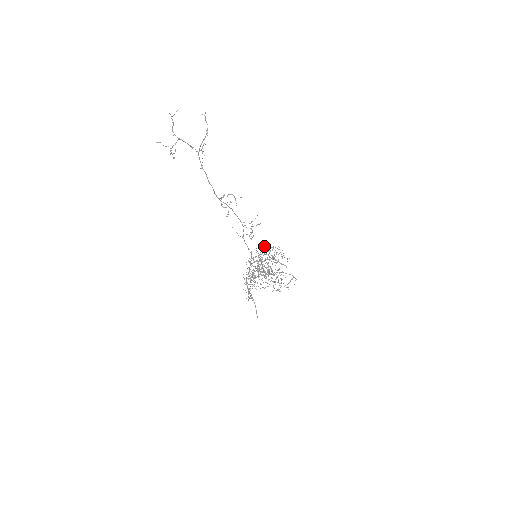
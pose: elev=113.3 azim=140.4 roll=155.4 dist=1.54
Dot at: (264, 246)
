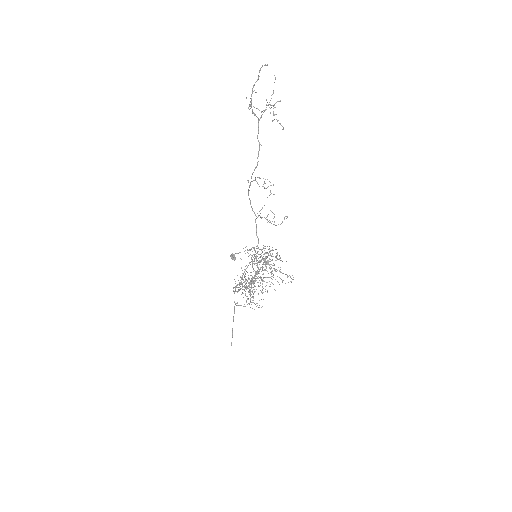
Dot at: (254, 247)
